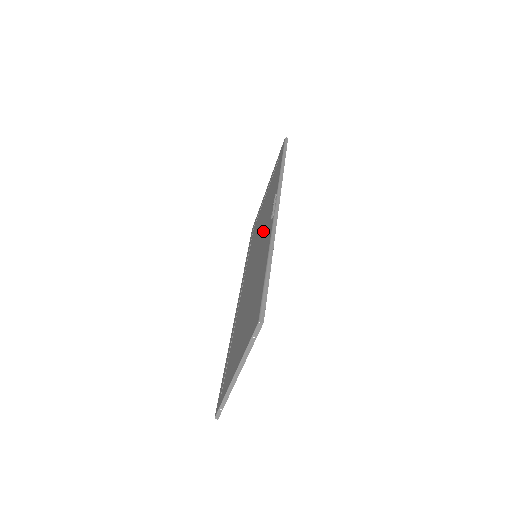
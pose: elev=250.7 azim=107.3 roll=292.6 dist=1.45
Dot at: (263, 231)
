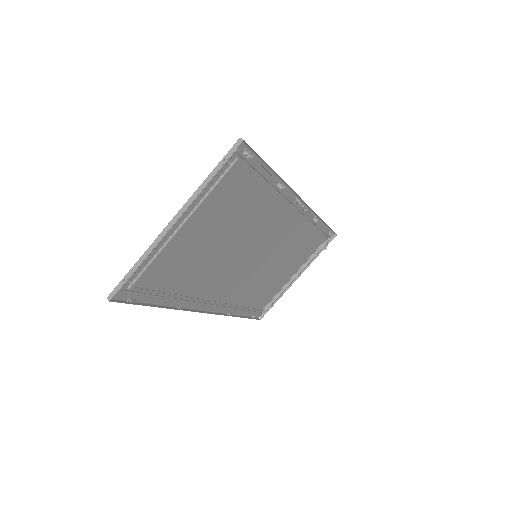
Dot at: (276, 239)
